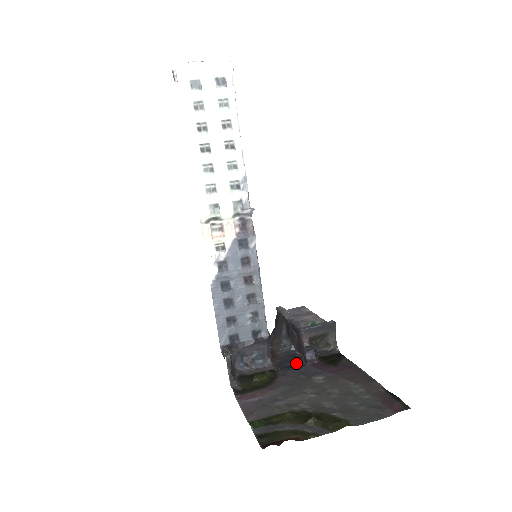
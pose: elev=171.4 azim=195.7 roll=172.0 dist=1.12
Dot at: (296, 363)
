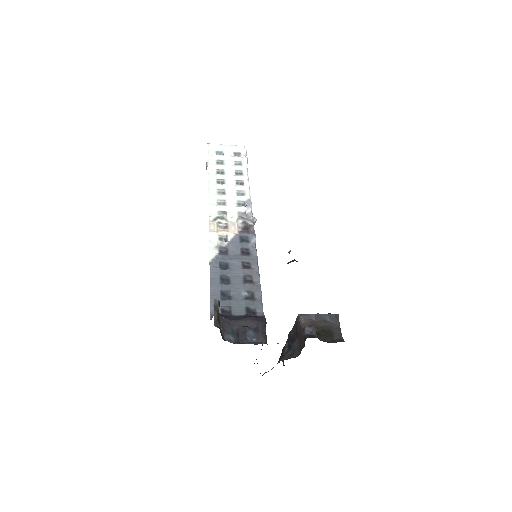
Dot at: occluded
